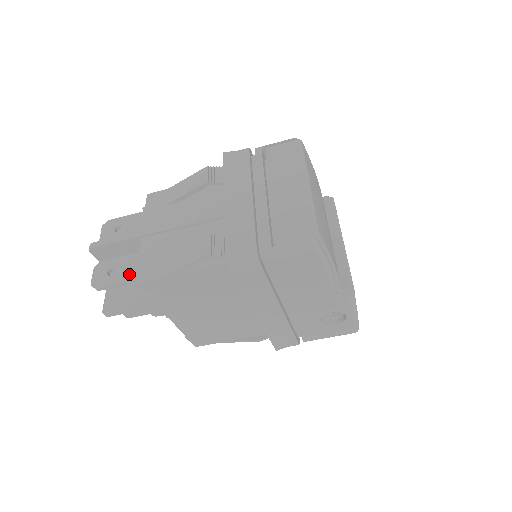
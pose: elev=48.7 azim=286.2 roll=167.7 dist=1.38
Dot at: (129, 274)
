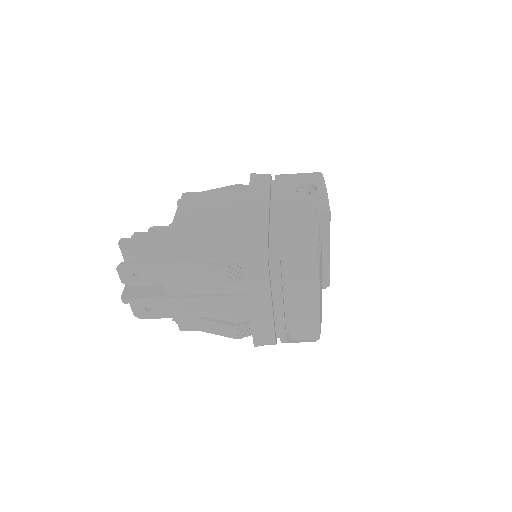
Dot at: (166, 314)
